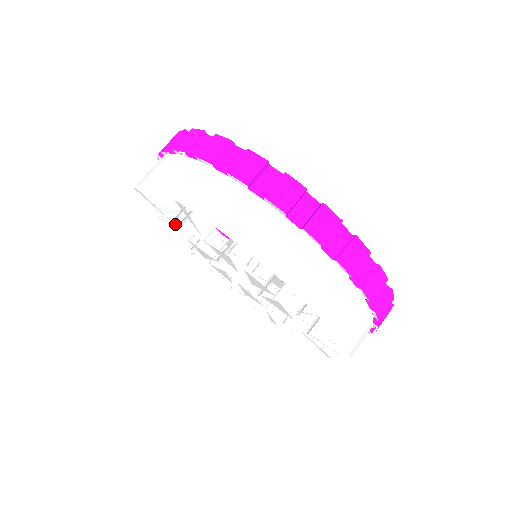
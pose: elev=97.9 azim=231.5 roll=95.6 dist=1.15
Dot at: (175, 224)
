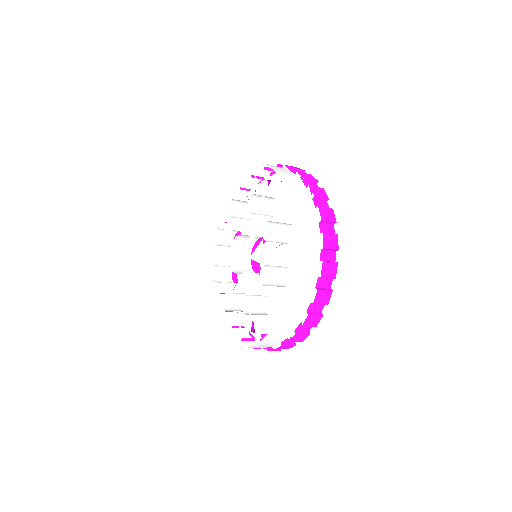
Dot at: (231, 204)
